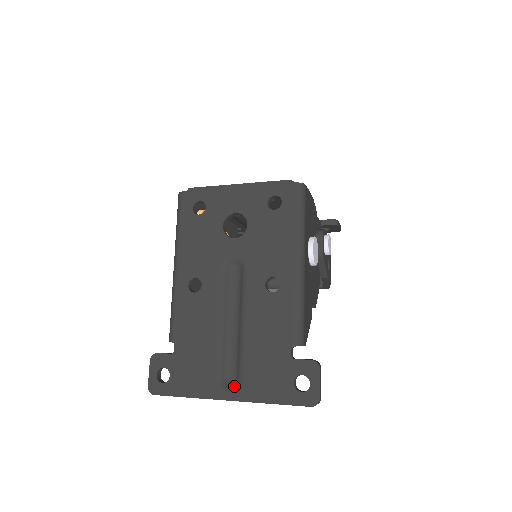
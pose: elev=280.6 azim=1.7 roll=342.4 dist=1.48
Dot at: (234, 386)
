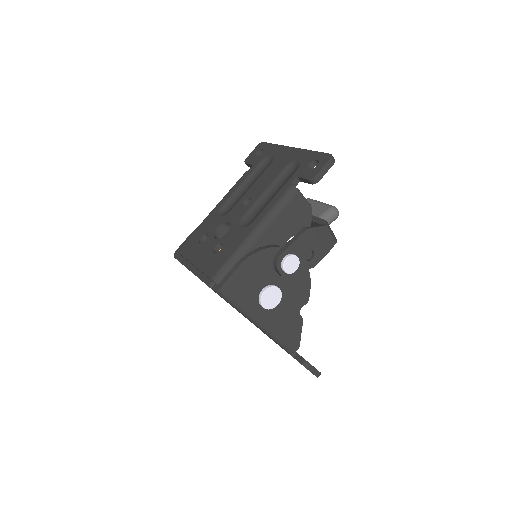
Dot at: occluded
